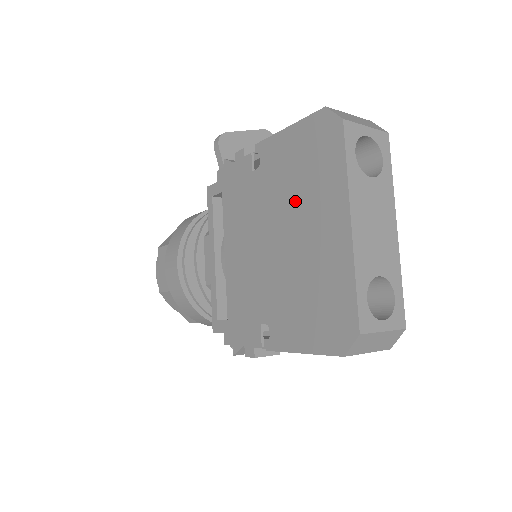
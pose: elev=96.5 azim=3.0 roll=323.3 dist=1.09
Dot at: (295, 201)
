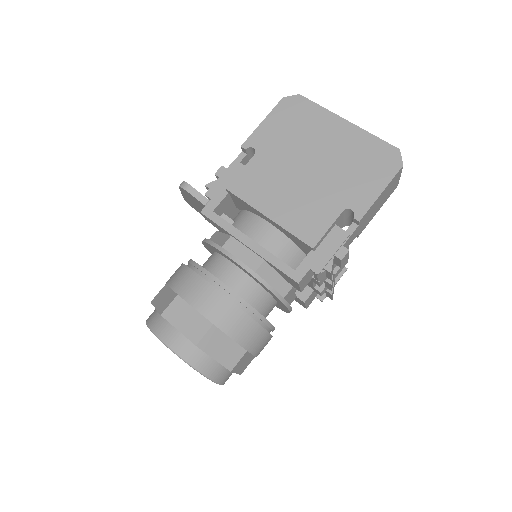
Dot at: (303, 142)
